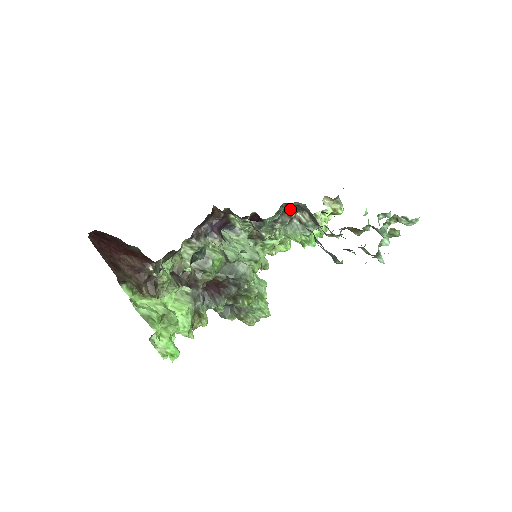
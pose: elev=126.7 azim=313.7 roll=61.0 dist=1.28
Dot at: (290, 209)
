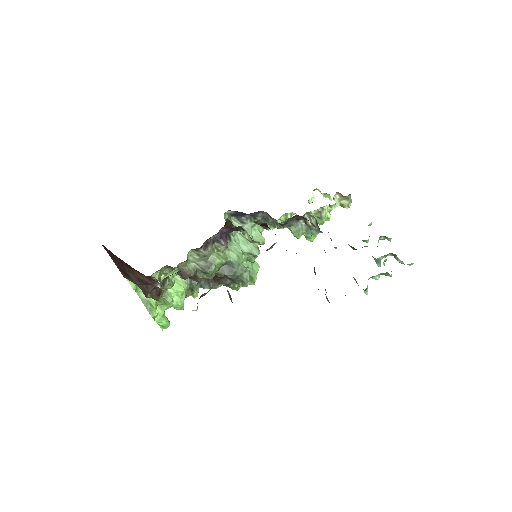
Dot at: (300, 217)
